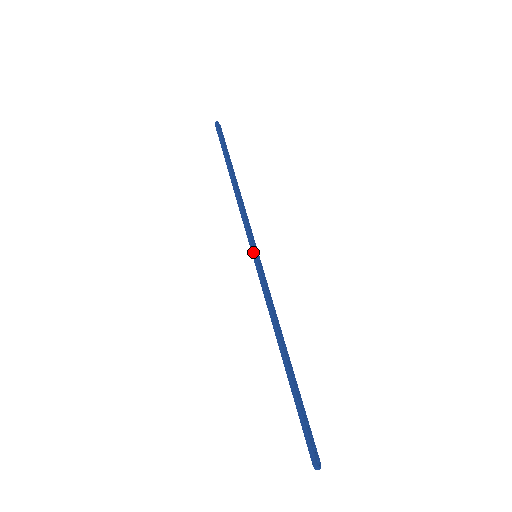
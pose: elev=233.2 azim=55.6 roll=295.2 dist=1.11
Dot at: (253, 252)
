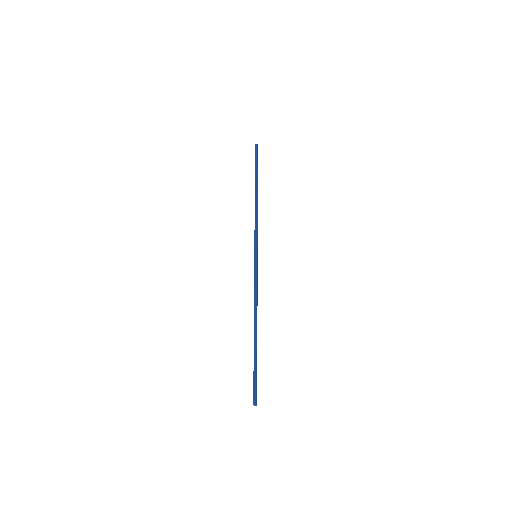
Dot at: (256, 253)
